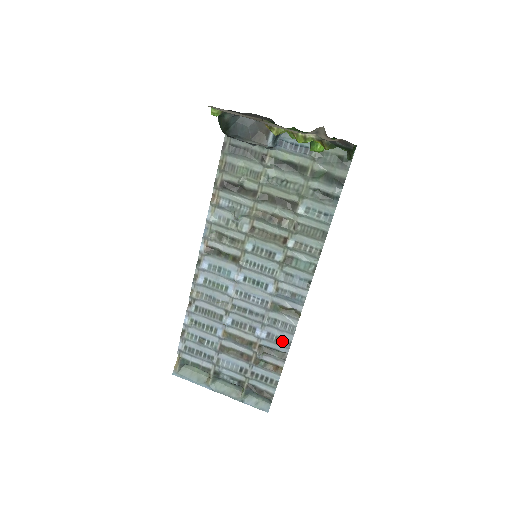
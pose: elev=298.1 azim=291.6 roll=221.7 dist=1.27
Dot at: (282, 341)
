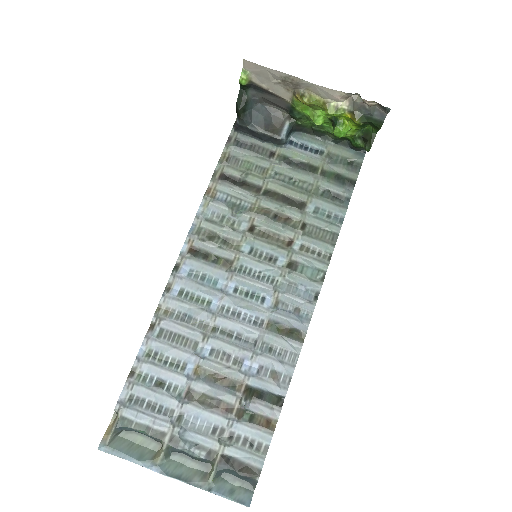
Dot at: (279, 378)
